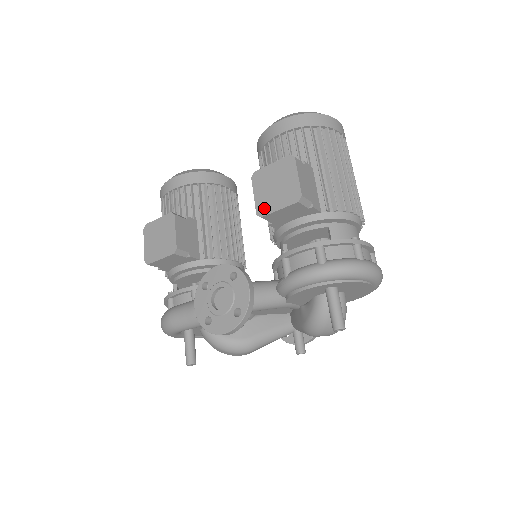
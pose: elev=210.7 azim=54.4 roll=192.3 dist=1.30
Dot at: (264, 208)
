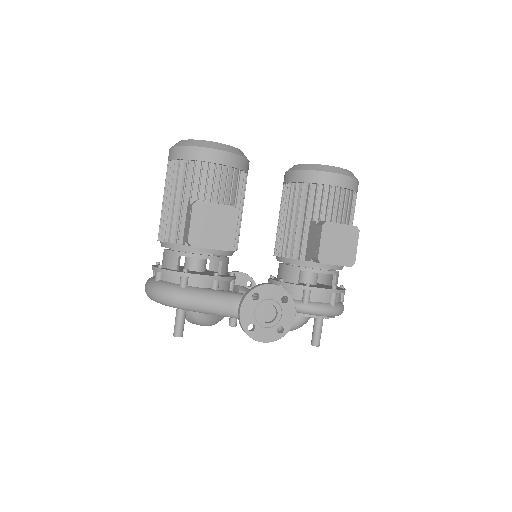
Dot at: (326, 257)
